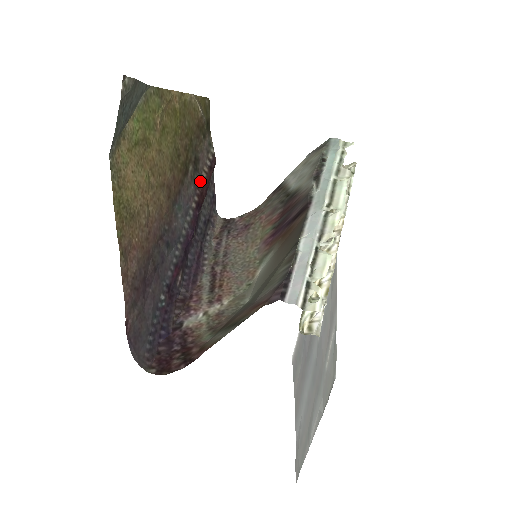
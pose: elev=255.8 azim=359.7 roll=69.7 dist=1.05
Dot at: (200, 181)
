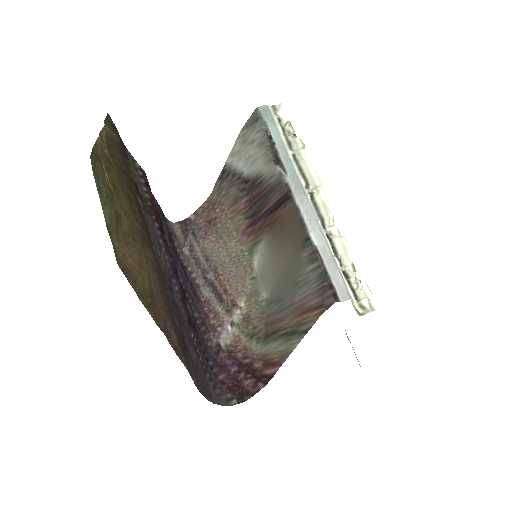
Dot at: (148, 205)
